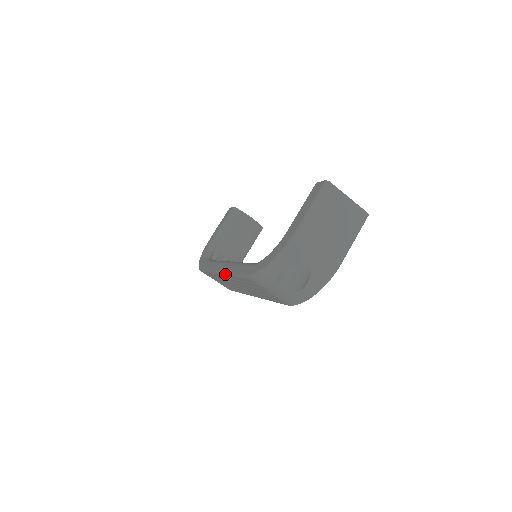
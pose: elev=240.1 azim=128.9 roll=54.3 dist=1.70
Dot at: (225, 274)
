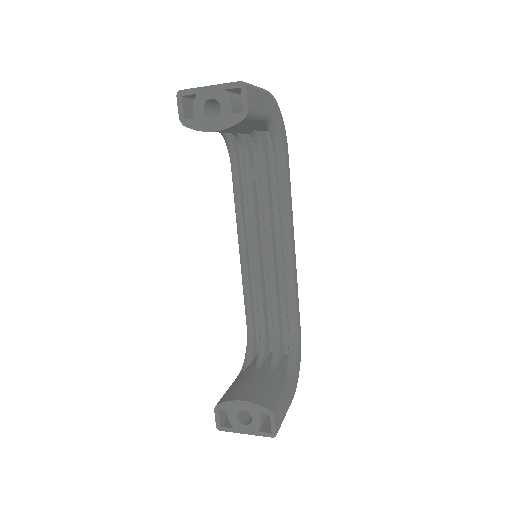
Dot at: occluded
